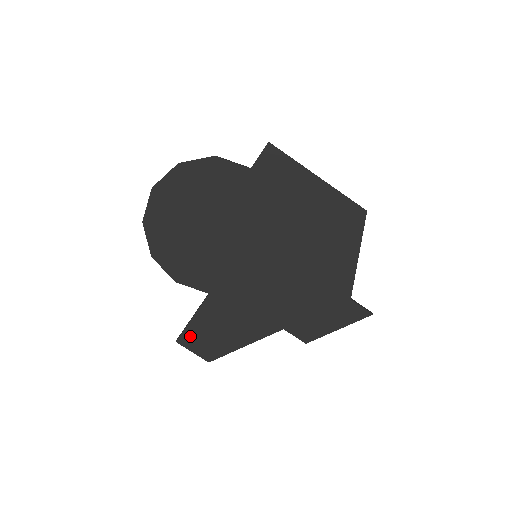
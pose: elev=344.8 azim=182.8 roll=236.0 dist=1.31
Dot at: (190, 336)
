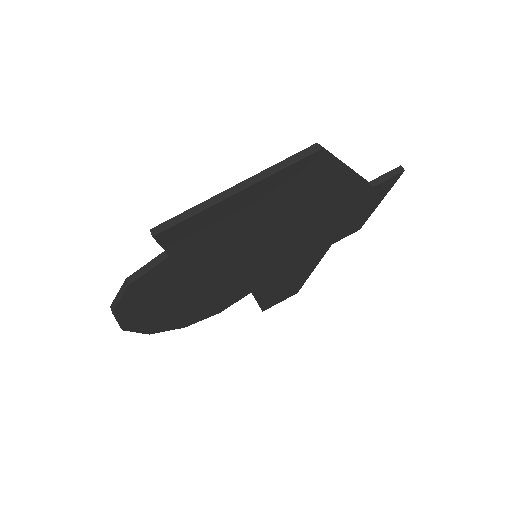
Dot at: (268, 304)
